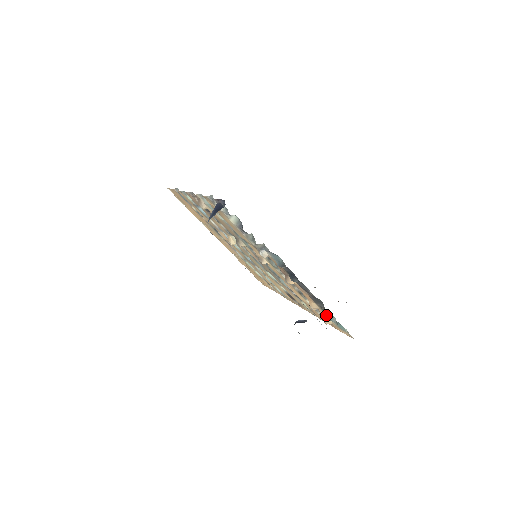
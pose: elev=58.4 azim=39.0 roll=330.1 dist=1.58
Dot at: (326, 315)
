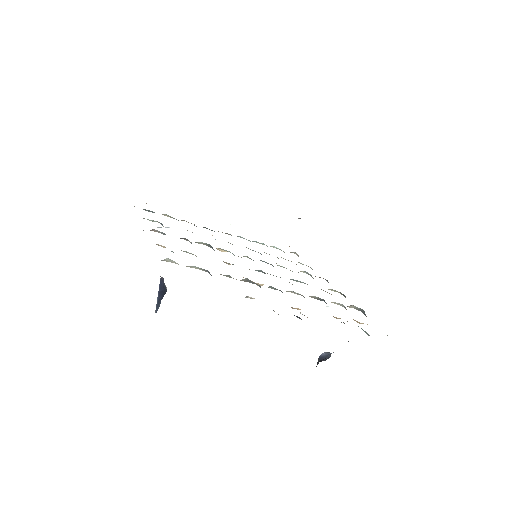
Dot at: (357, 321)
